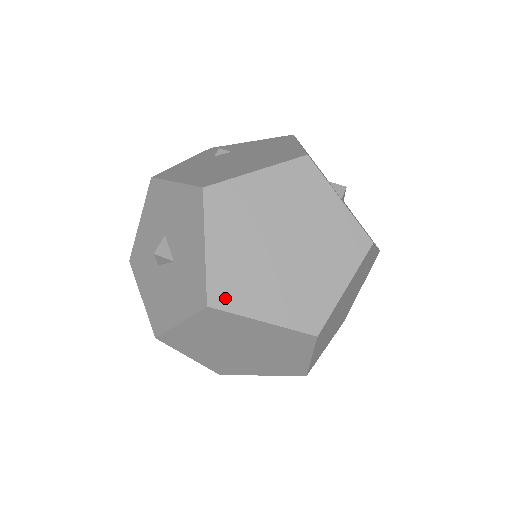
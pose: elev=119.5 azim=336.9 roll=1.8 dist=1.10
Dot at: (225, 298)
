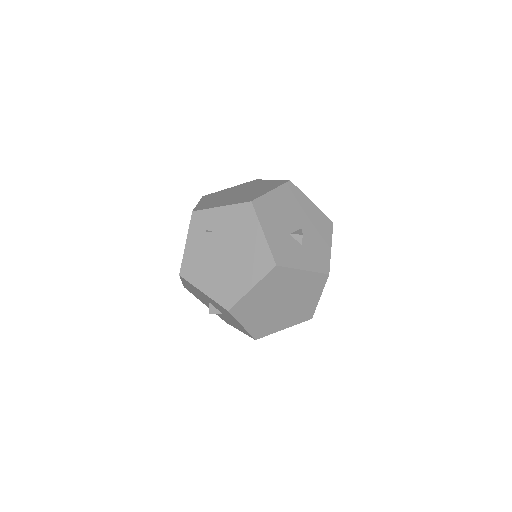
Dot at: (262, 334)
